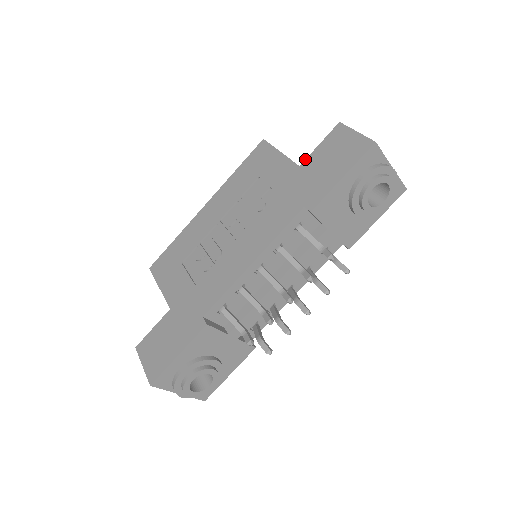
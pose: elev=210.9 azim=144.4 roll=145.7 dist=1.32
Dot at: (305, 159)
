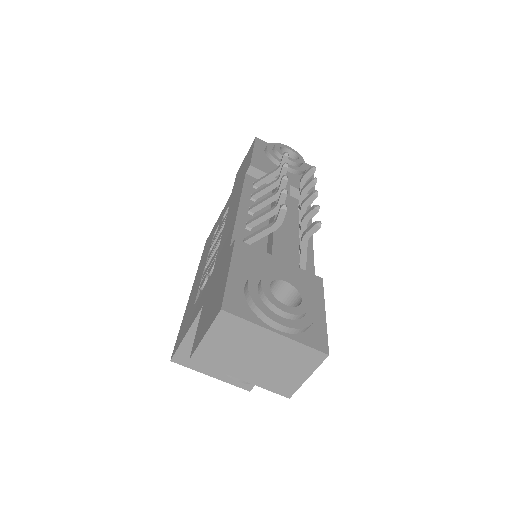
Dot at: (232, 190)
